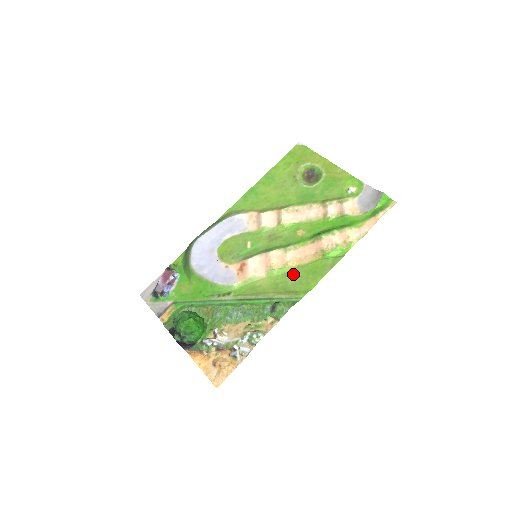
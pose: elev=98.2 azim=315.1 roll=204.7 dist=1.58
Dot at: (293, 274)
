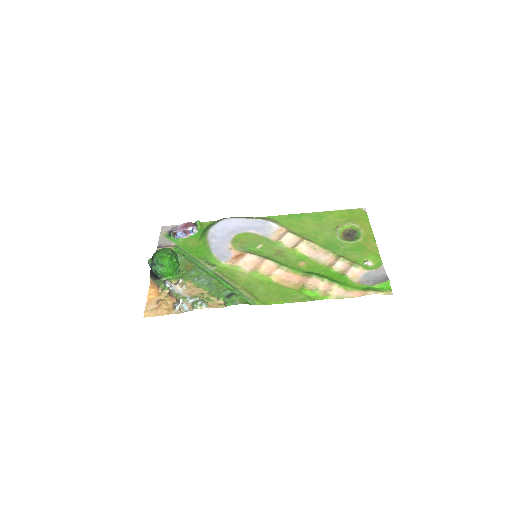
Dot at: (268, 285)
